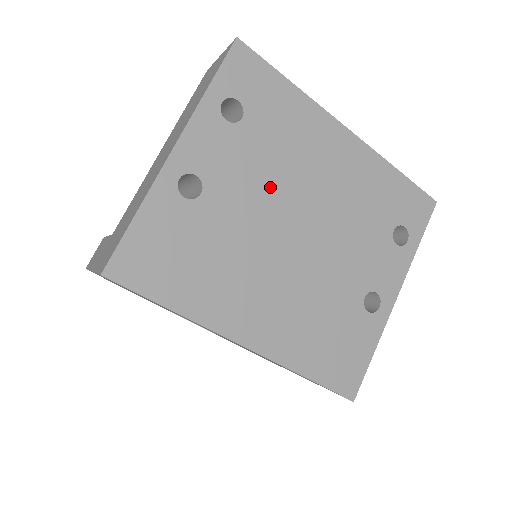
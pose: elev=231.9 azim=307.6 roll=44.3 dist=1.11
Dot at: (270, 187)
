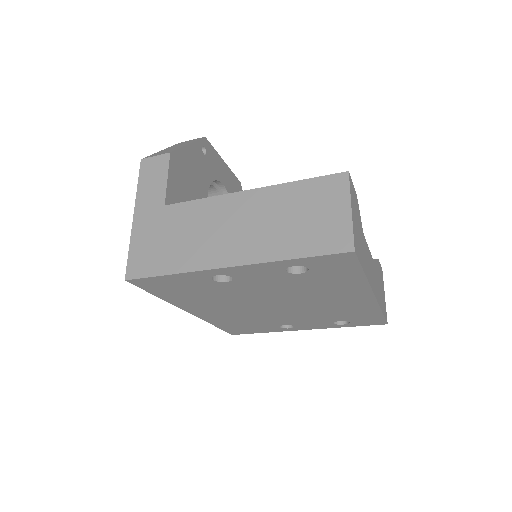
Dot at: (280, 293)
